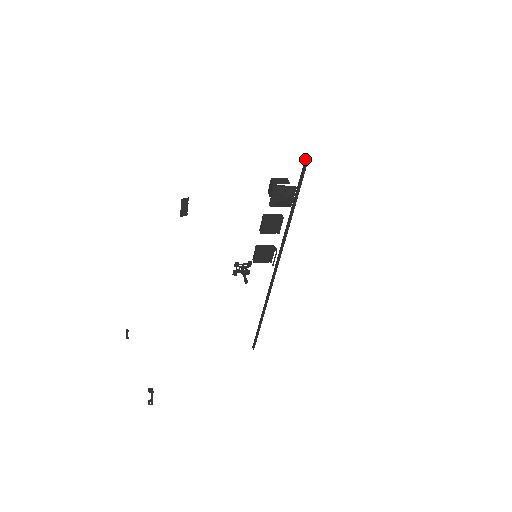
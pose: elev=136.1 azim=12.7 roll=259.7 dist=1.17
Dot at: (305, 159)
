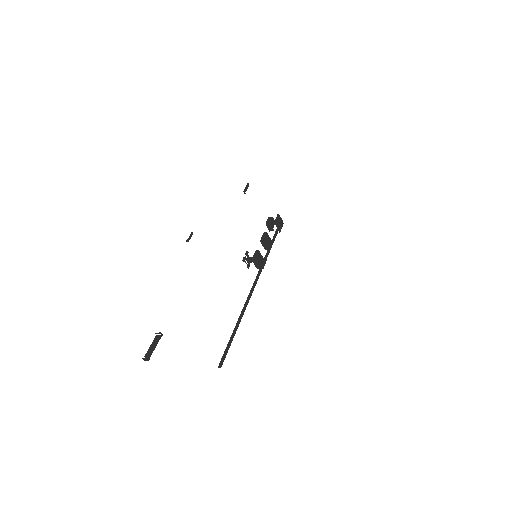
Dot at: occluded
